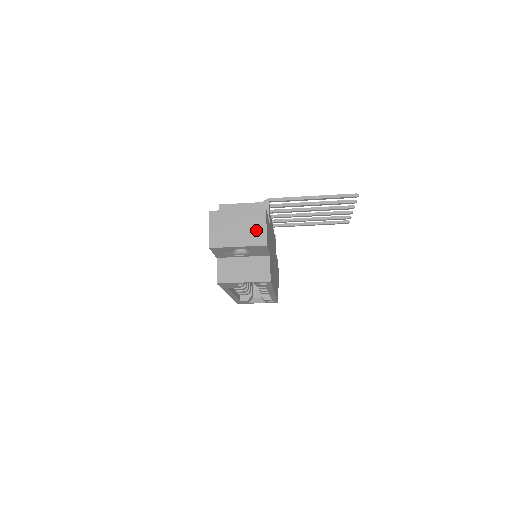
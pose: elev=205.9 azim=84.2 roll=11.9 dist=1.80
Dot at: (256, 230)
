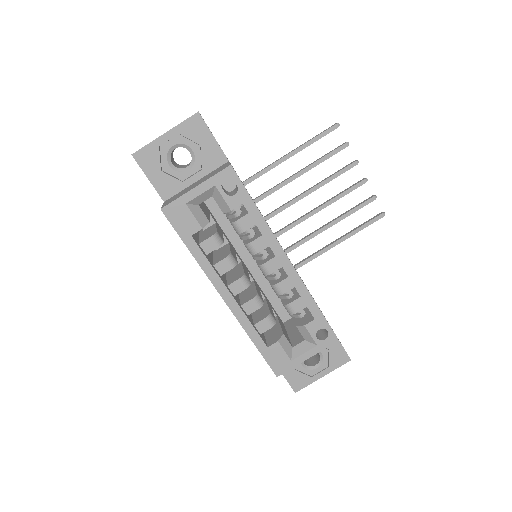
Dot at: occluded
